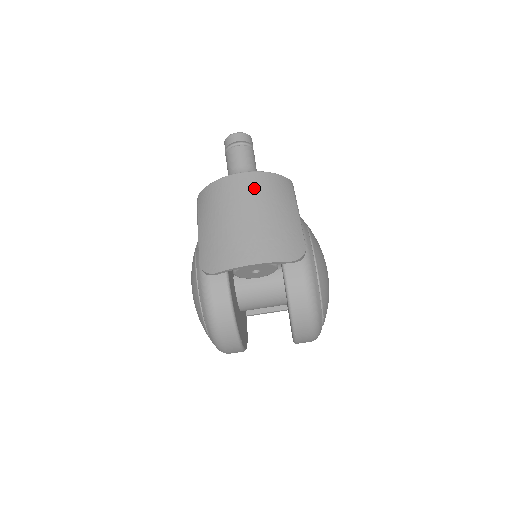
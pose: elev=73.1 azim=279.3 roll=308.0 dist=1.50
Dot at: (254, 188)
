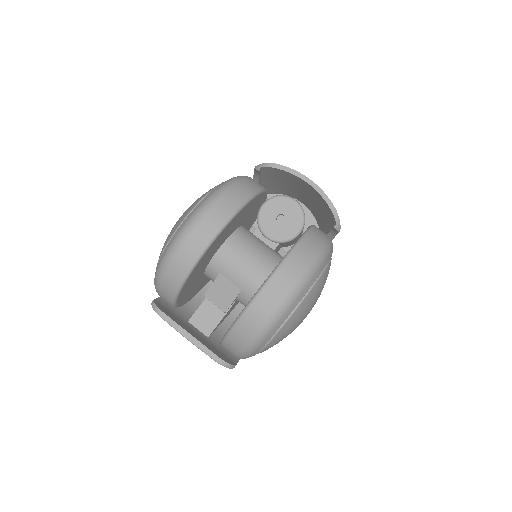
Dot at: occluded
